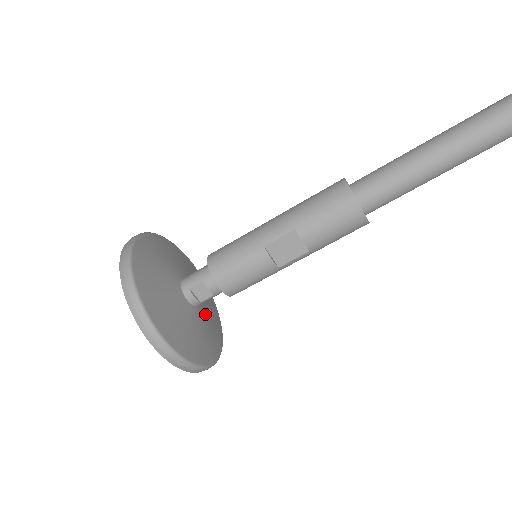
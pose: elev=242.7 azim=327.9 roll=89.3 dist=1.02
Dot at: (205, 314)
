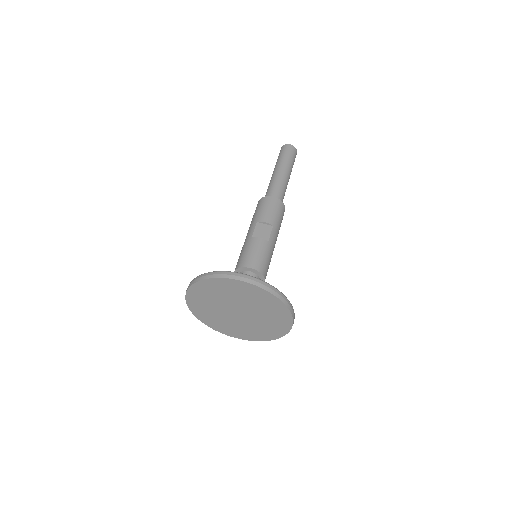
Dot at: occluded
